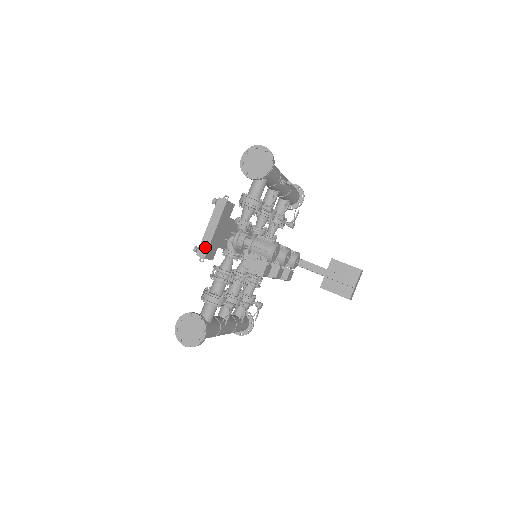
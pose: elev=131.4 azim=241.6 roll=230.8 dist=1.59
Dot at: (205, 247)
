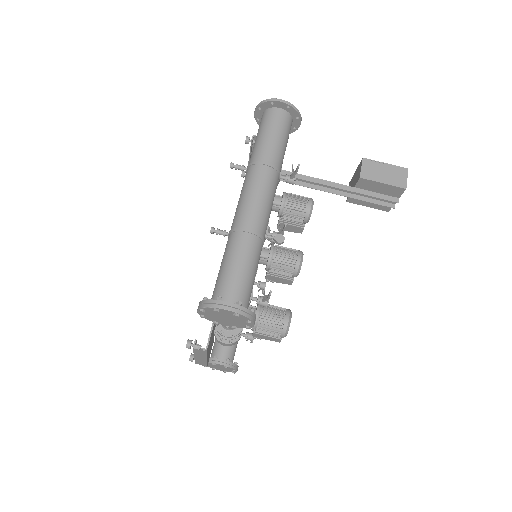
Dot at: (202, 363)
